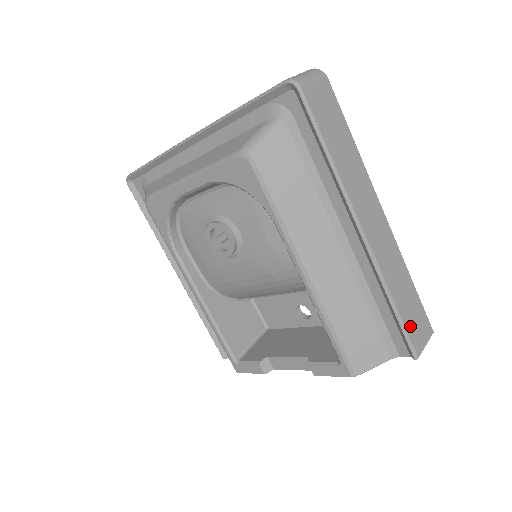
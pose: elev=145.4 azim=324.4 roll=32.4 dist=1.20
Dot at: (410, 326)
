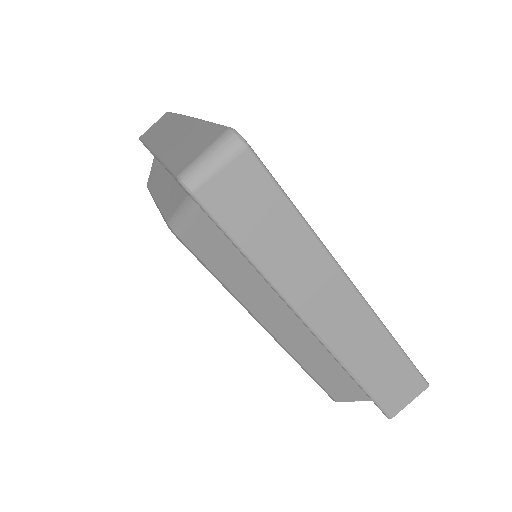
Dot at: (383, 394)
